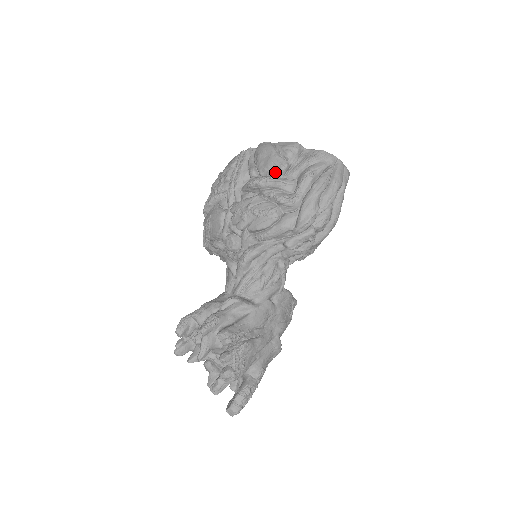
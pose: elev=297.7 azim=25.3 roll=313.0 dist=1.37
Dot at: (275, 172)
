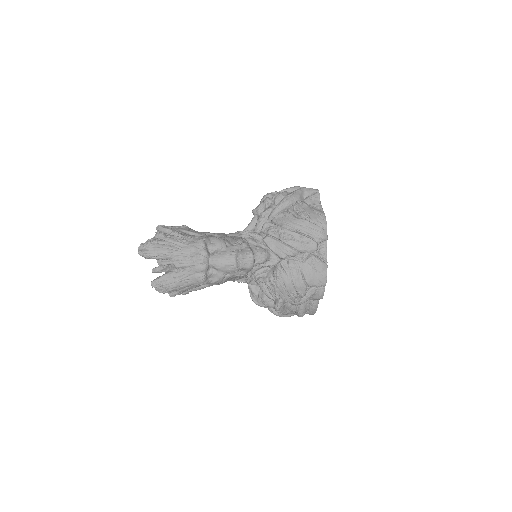
Dot at: occluded
